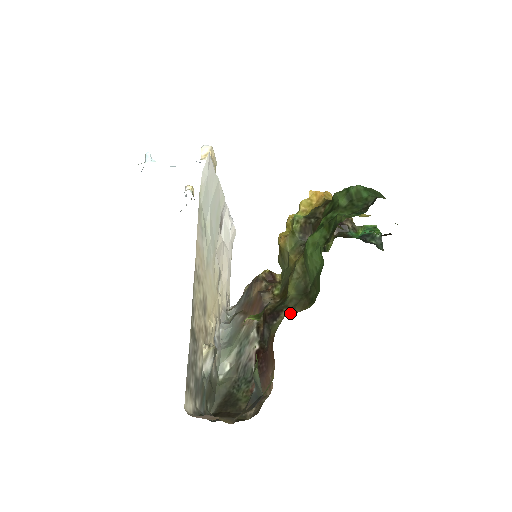
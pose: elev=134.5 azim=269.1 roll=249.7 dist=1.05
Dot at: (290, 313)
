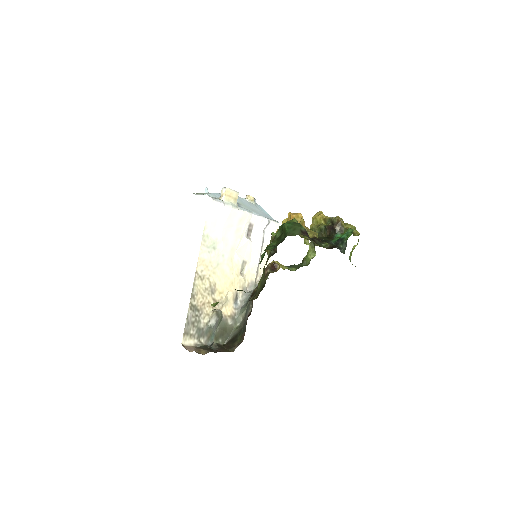
Dot at: (252, 299)
